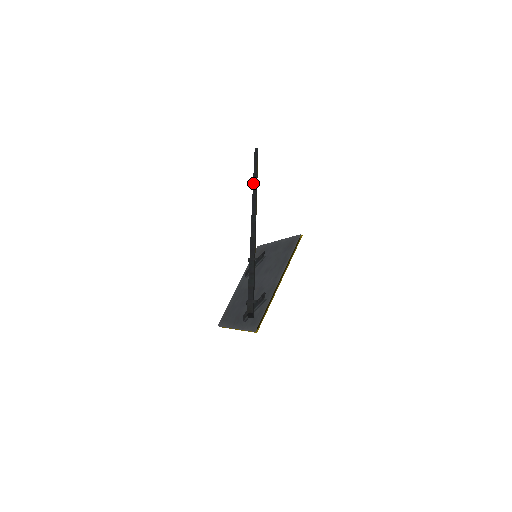
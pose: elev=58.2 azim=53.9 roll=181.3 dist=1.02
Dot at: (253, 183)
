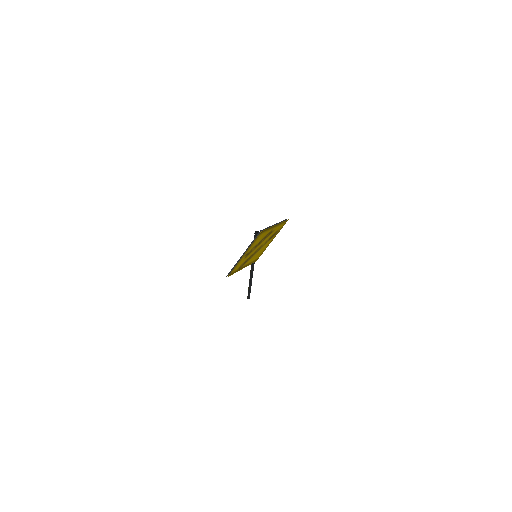
Dot at: occluded
